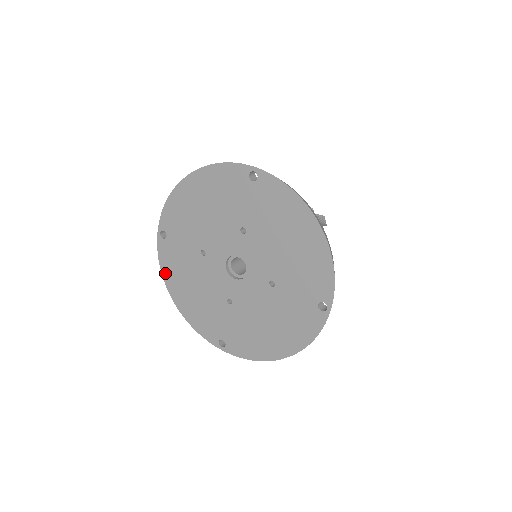
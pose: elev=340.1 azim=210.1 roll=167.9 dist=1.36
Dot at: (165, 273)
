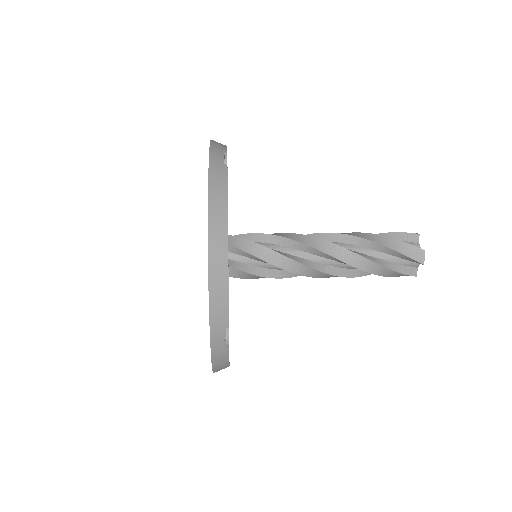
Dot at: occluded
